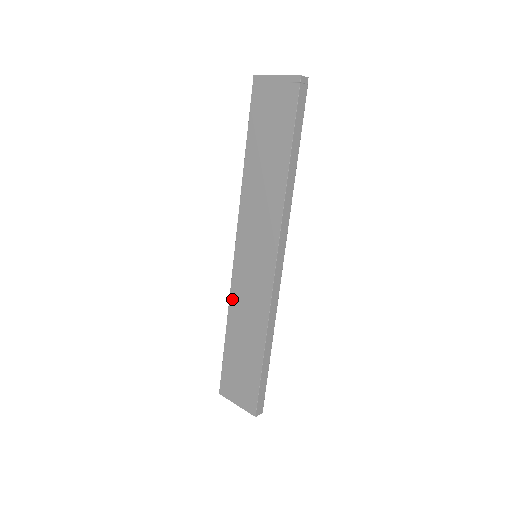
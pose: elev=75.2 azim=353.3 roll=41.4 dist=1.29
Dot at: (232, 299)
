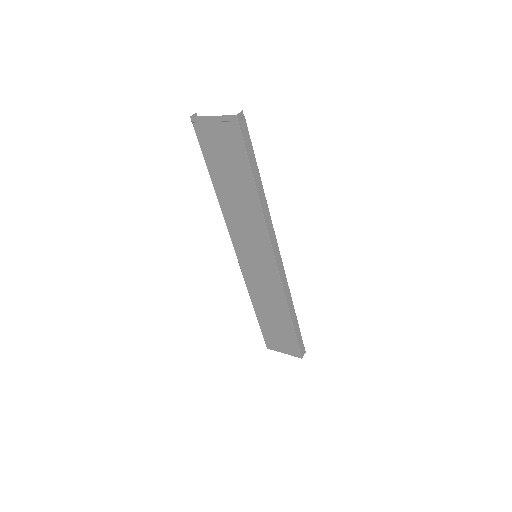
Dot at: (249, 288)
